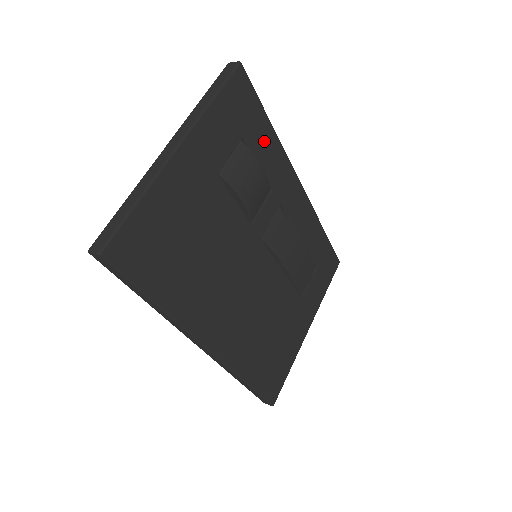
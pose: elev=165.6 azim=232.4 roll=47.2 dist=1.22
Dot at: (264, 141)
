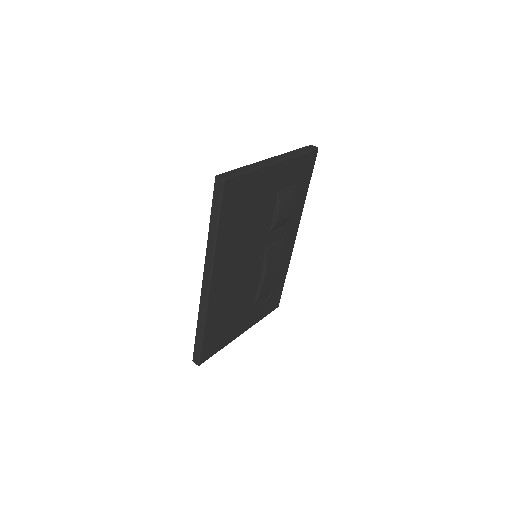
Dot at: (300, 196)
